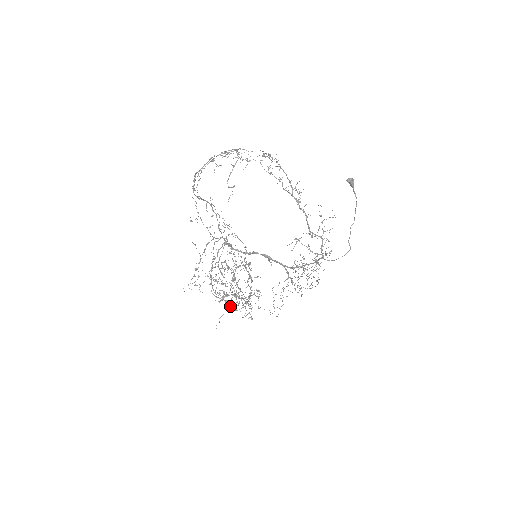
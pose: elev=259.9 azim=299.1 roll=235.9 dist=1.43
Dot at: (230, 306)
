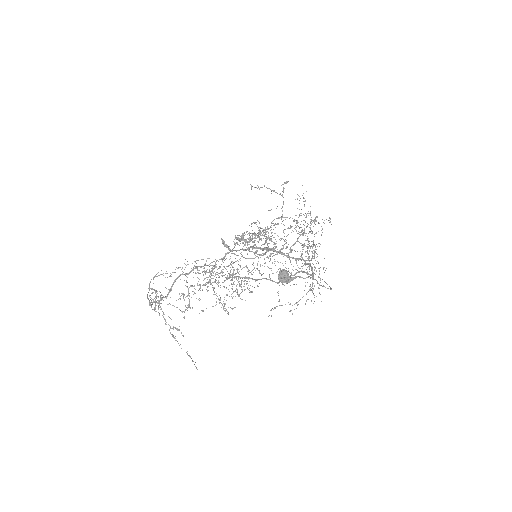
Dot at: occluded
